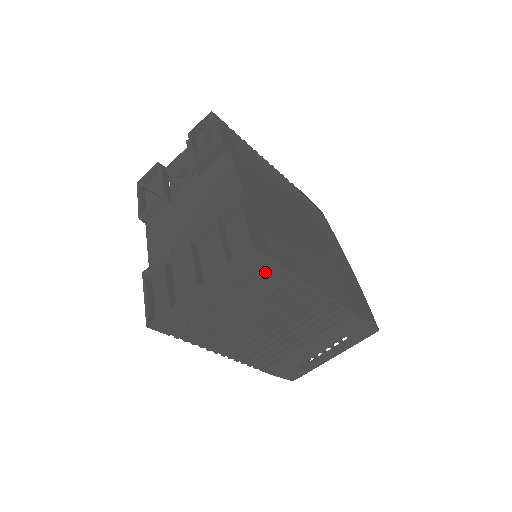
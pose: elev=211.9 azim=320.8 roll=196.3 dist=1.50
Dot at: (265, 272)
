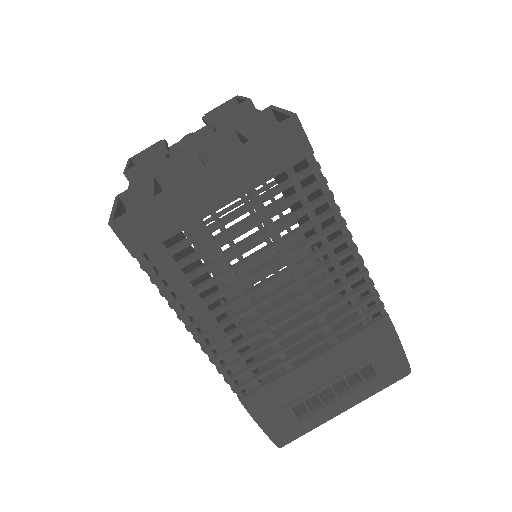
Dot at: (299, 174)
